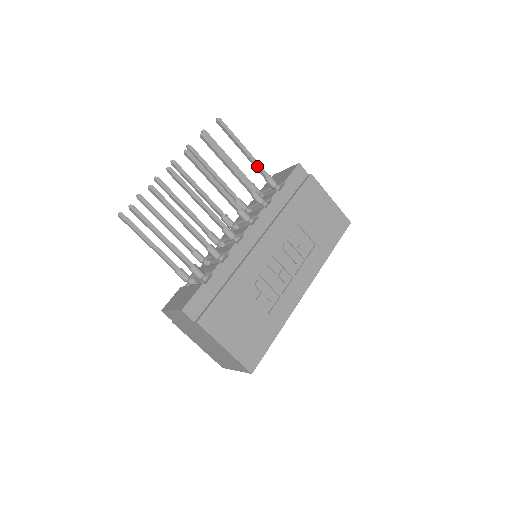
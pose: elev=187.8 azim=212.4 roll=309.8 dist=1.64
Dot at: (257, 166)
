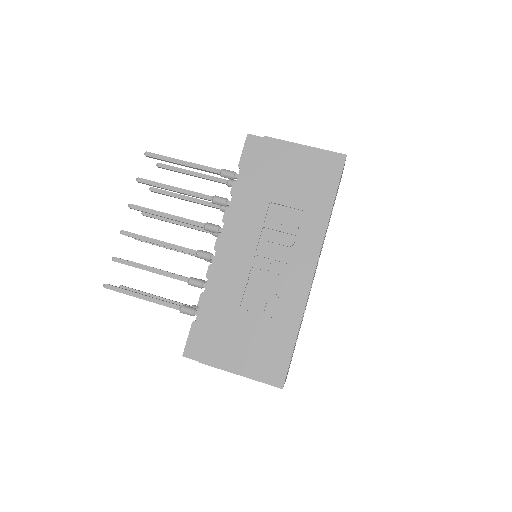
Dot at: (204, 170)
